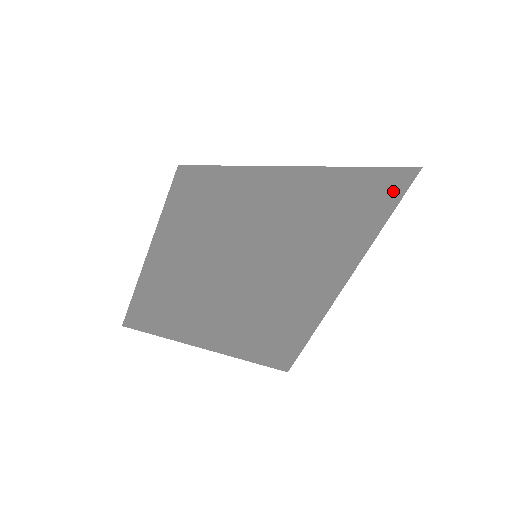
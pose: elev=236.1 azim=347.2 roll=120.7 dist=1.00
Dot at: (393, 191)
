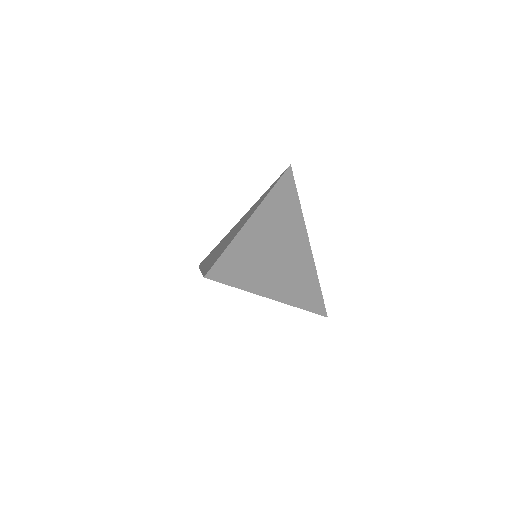
Dot at: occluded
